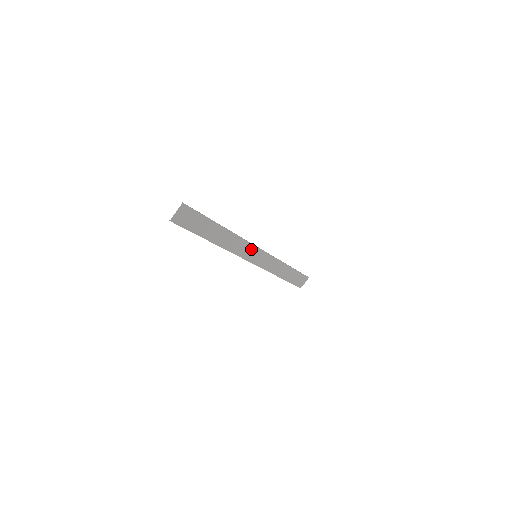
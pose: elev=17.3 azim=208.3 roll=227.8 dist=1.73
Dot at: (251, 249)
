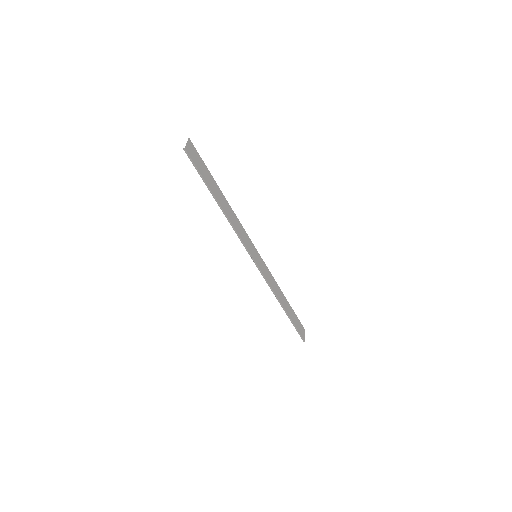
Dot at: (250, 243)
